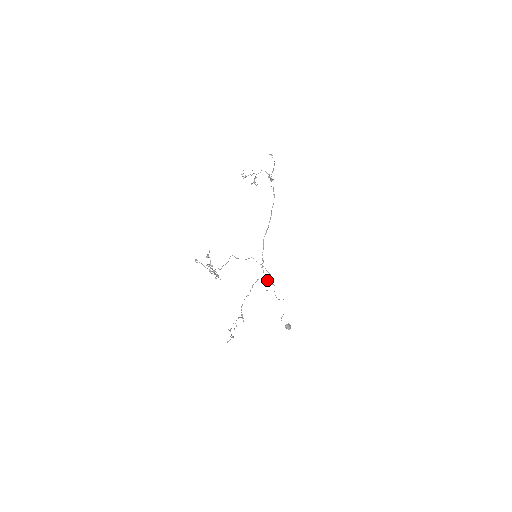
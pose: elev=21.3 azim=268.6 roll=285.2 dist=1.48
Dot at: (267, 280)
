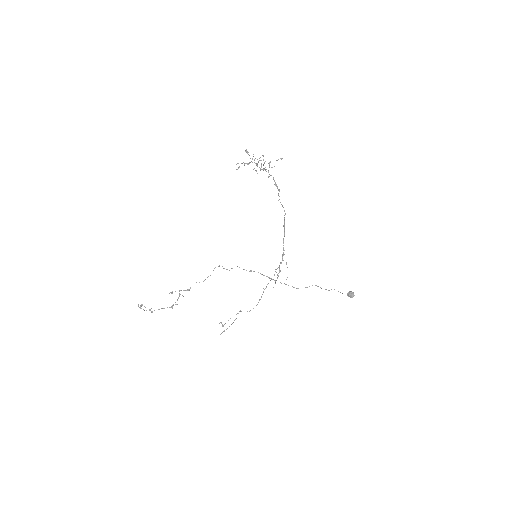
Dot at: occluded
